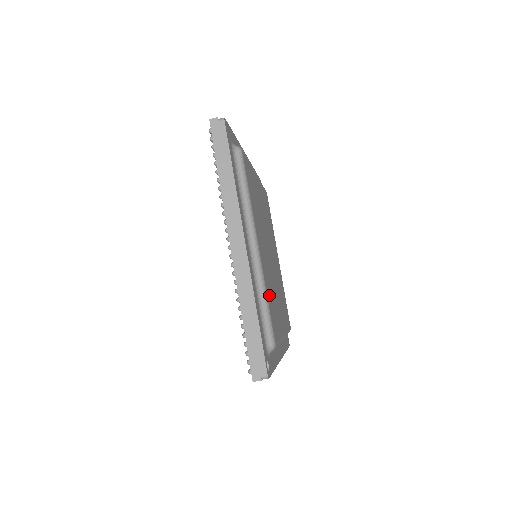
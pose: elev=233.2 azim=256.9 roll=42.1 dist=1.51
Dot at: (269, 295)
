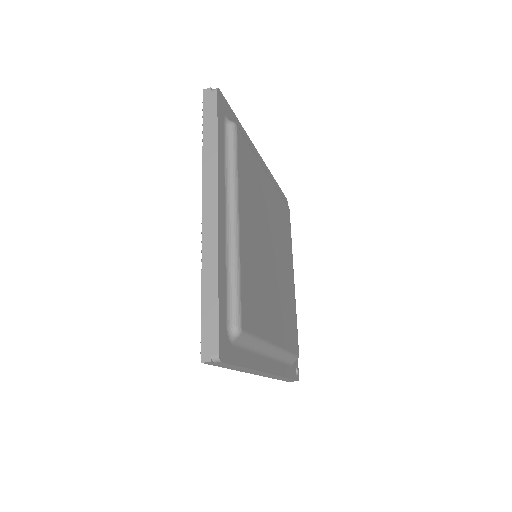
Dot at: (288, 335)
